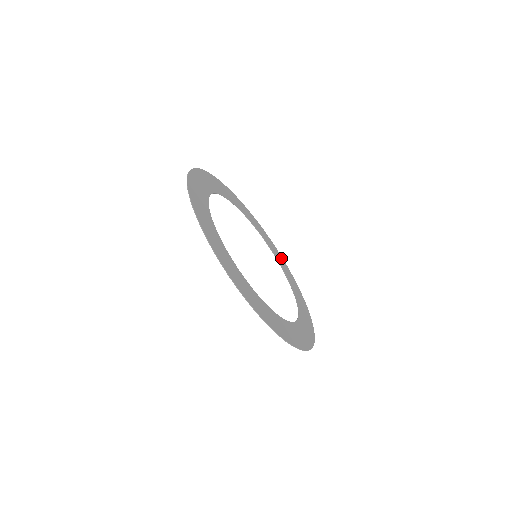
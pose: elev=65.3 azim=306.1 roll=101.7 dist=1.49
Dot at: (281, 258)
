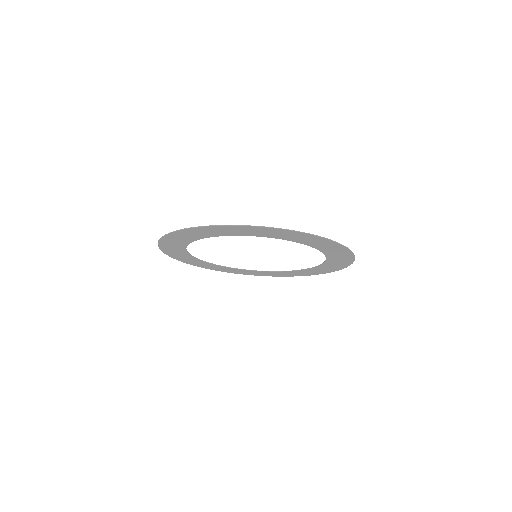
Dot at: (315, 273)
